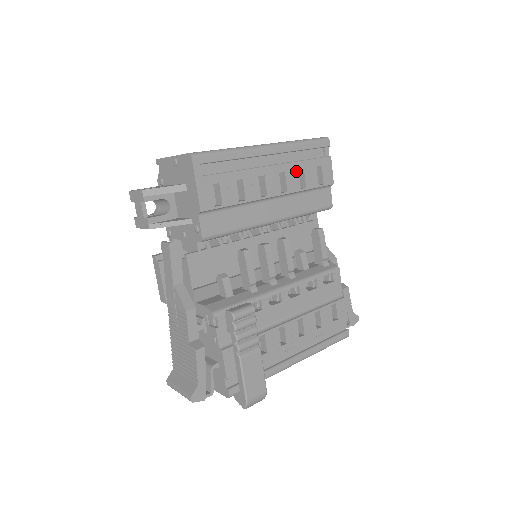
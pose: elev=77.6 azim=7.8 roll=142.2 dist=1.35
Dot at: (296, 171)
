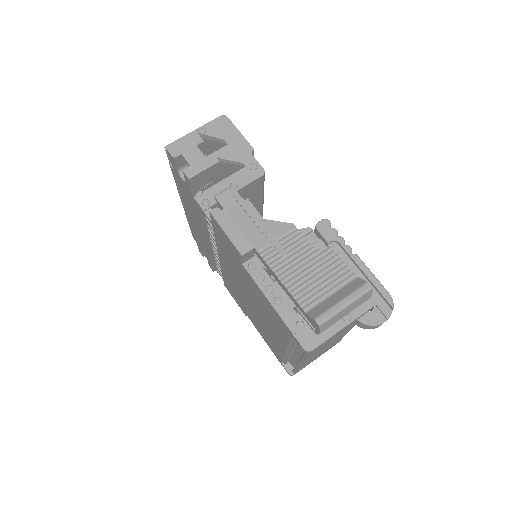
Dot at: occluded
